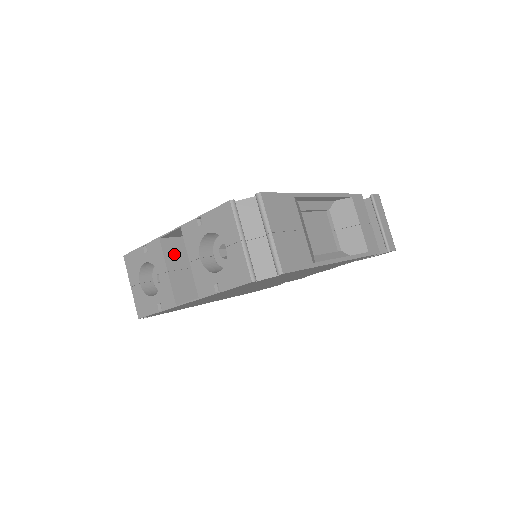
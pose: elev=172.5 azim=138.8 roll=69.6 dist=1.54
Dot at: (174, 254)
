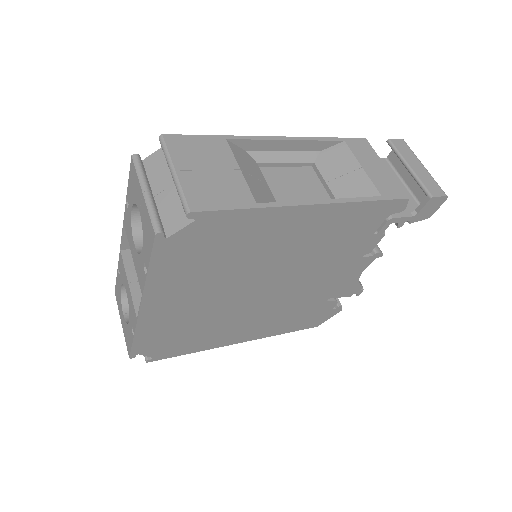
Dot at: occluded
